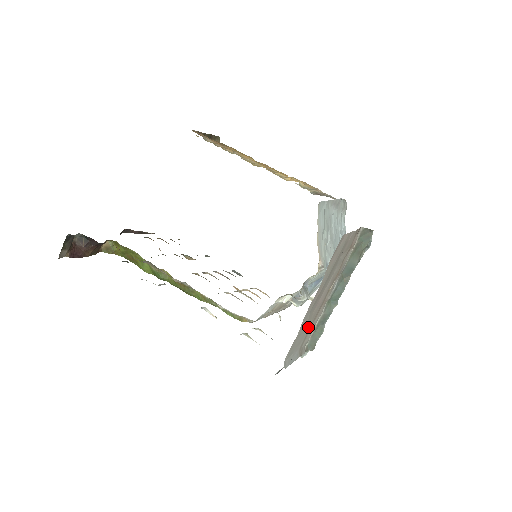
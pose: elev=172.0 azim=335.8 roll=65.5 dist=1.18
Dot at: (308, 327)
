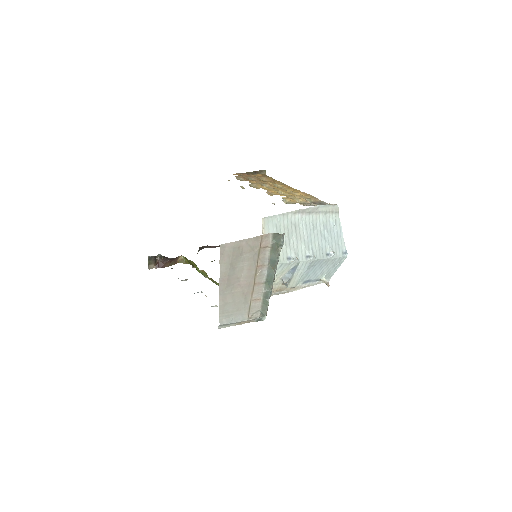
Dot at: (240, 300)
